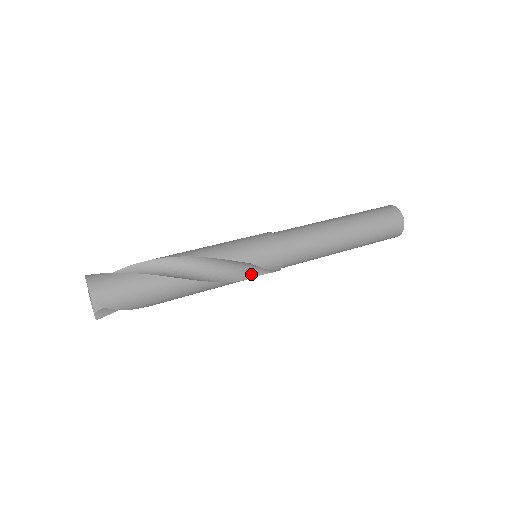
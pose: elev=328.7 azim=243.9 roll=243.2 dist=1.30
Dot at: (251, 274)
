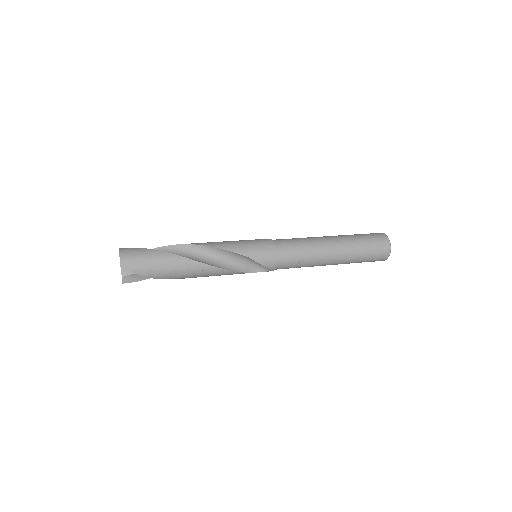
Dot at: (250, 269)
